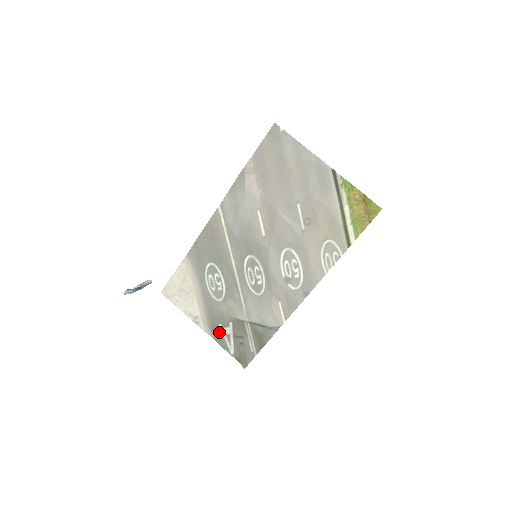
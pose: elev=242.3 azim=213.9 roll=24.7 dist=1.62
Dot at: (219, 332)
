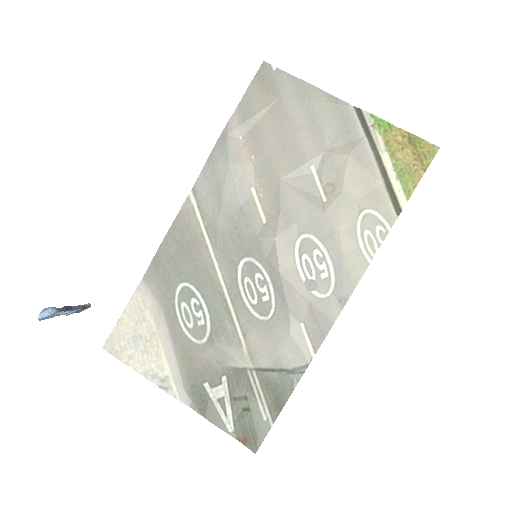
Dot at: (205, 397)
